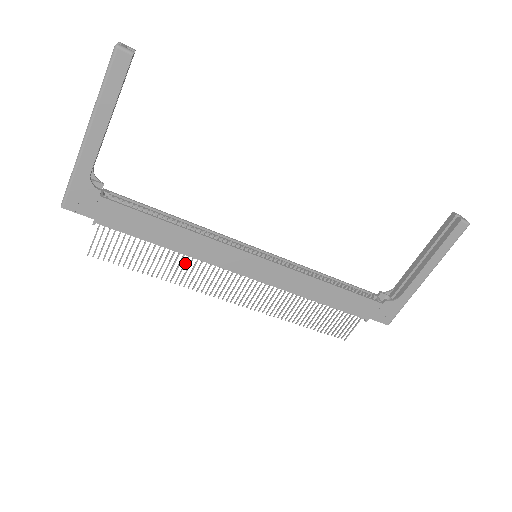
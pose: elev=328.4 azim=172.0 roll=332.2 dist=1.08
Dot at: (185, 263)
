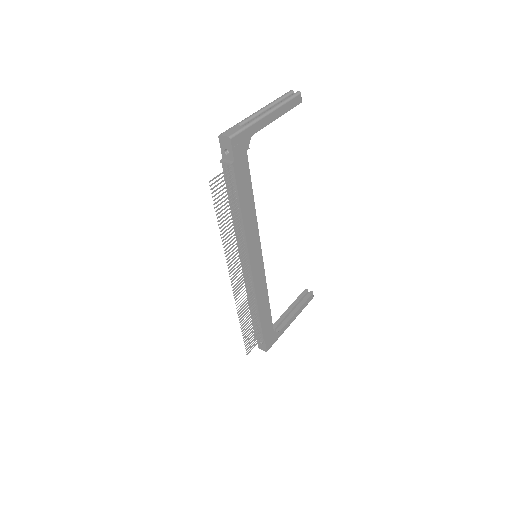
Dot at: occluded
